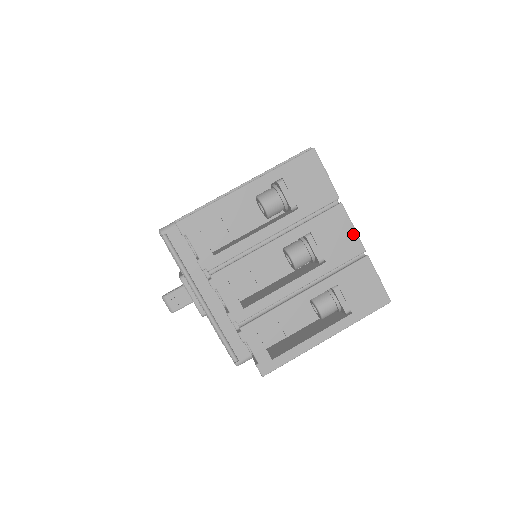
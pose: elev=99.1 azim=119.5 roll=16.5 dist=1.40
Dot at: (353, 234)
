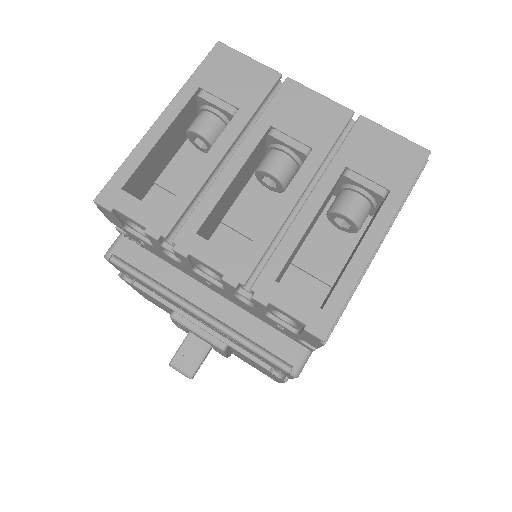
Dot at: (325, 102)
